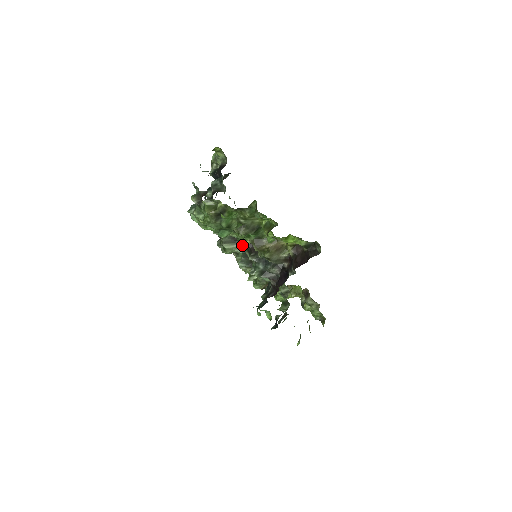
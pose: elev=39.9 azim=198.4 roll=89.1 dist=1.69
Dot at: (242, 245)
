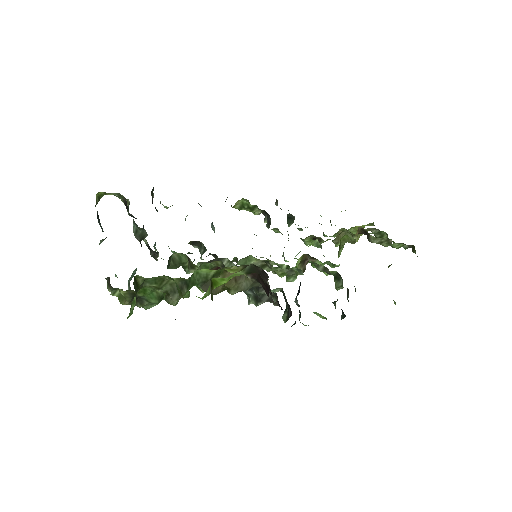
Dot at: occluded
